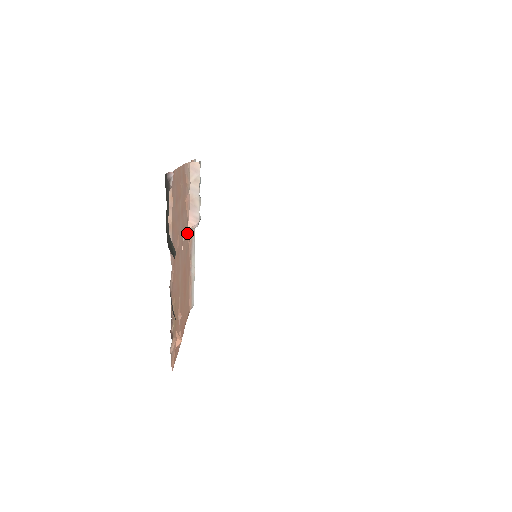
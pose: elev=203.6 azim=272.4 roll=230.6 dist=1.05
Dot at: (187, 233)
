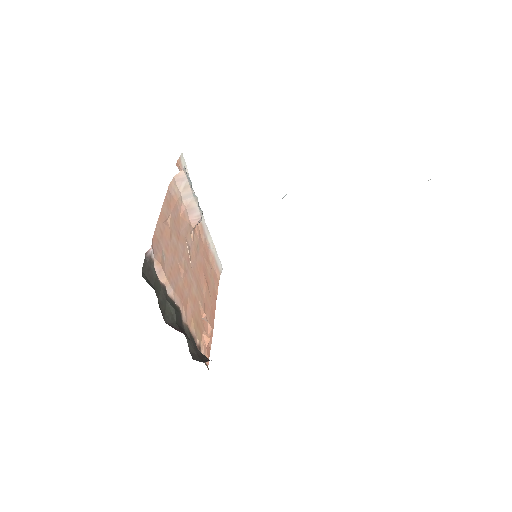
Dot at: (194, 231)
